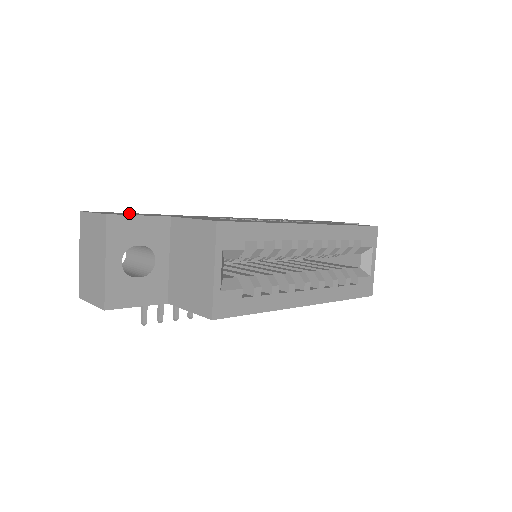
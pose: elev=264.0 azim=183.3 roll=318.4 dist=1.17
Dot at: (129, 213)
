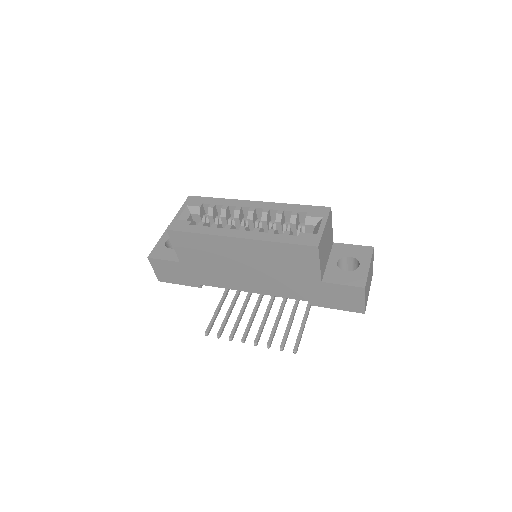
Dot at: occluded
